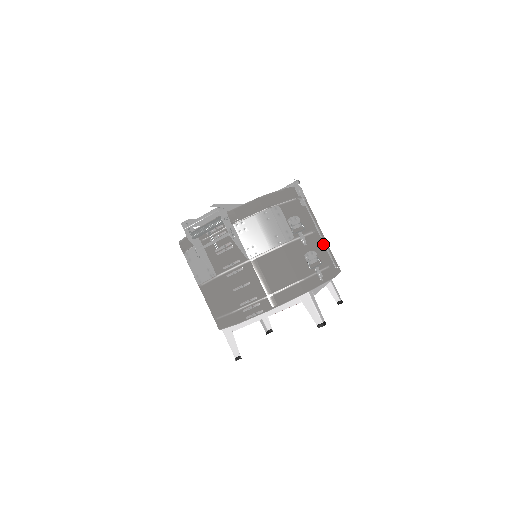
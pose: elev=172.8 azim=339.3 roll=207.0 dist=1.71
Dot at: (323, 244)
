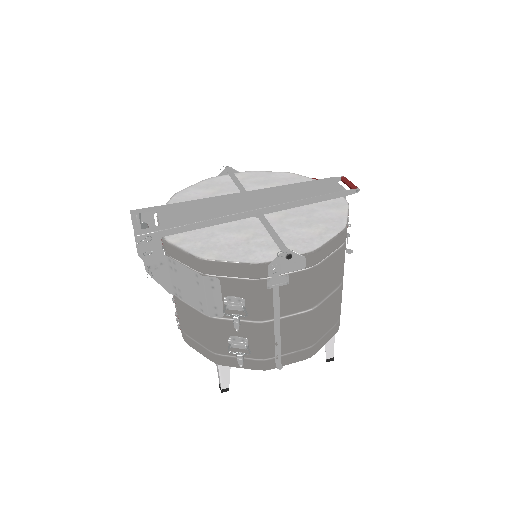
Dot at: (284, 333)
